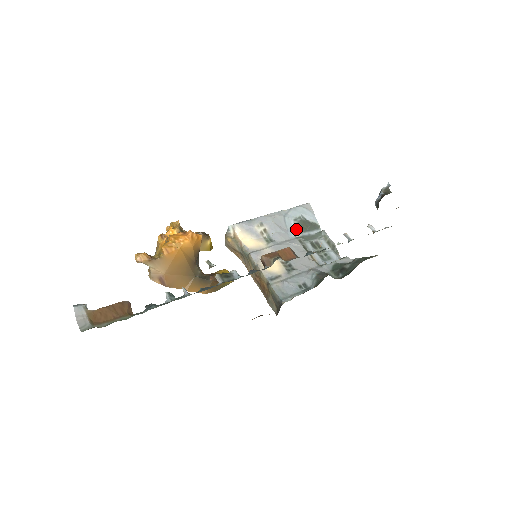
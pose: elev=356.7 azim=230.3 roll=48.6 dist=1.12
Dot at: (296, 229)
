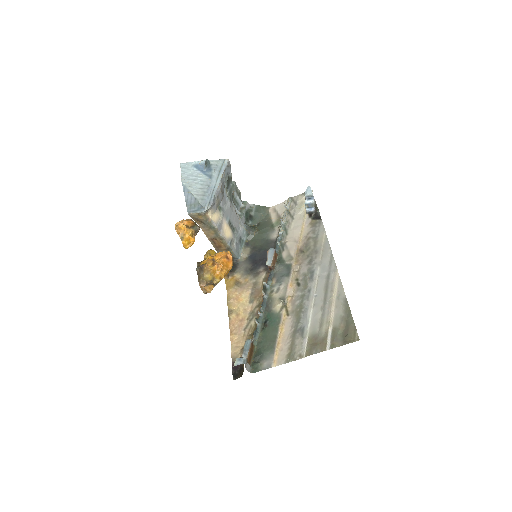
Dot at: (226, 188)
